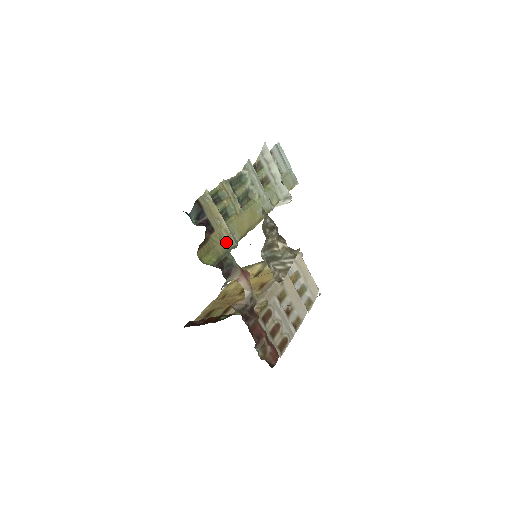
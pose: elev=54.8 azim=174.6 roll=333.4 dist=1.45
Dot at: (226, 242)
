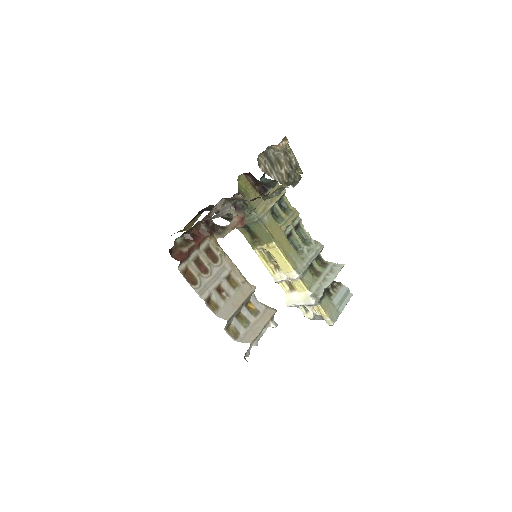
Dot at: (258, 208)
